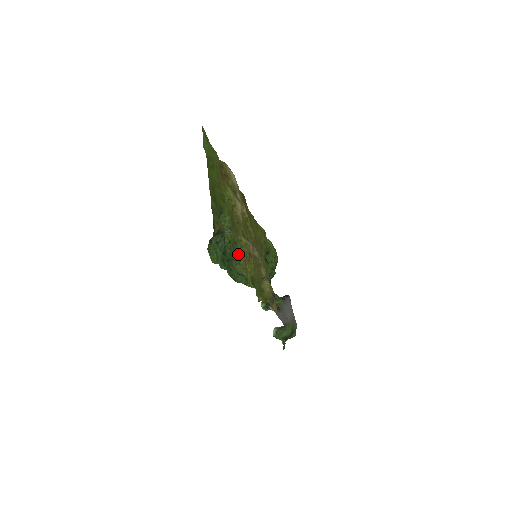
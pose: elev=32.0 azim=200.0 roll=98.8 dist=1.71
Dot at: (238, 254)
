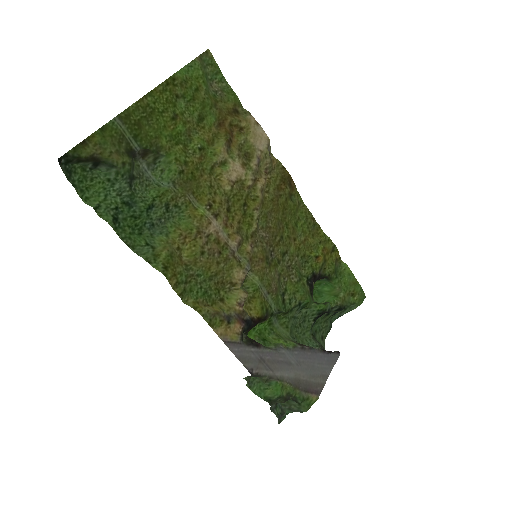
Dot at: (177, 223)
